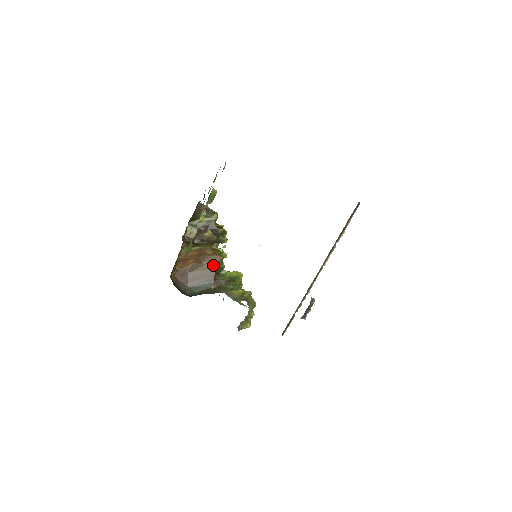
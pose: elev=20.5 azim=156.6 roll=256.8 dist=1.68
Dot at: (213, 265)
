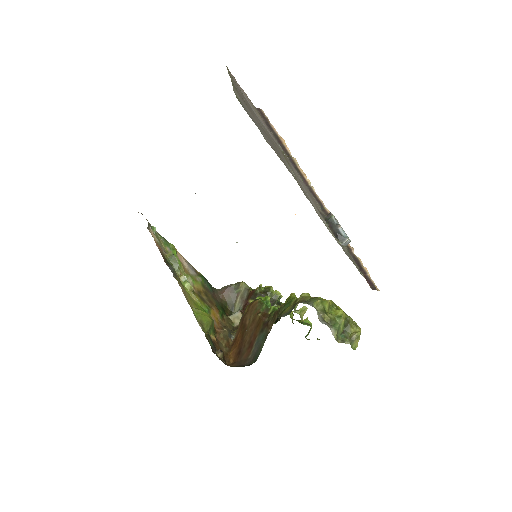
Dot at: (255, 314)
